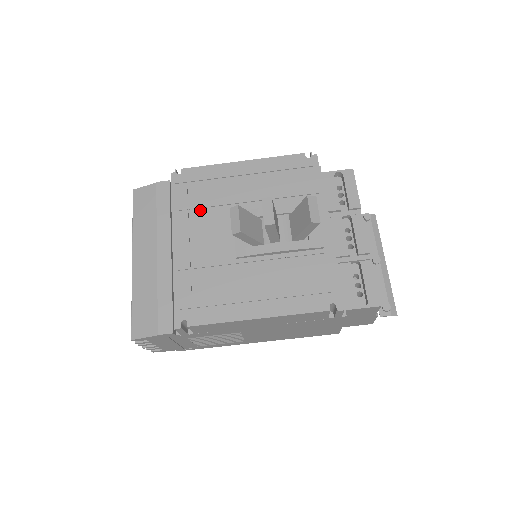
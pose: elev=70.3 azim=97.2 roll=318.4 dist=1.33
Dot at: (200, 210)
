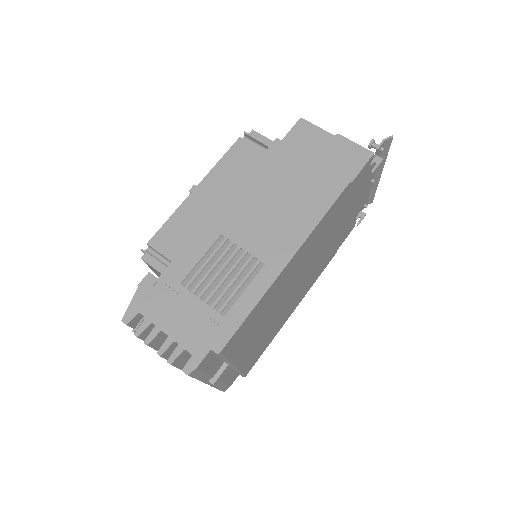
Dot at: occluded
